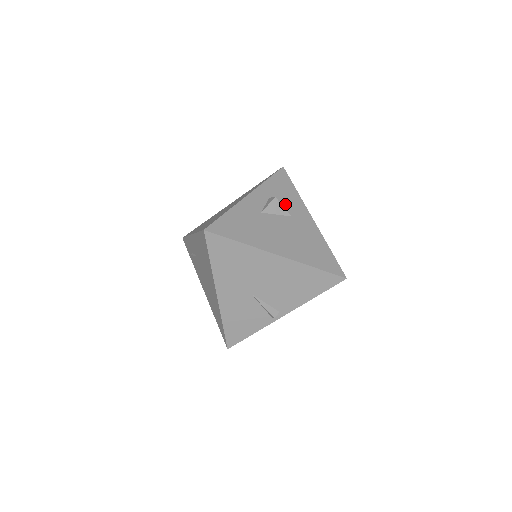
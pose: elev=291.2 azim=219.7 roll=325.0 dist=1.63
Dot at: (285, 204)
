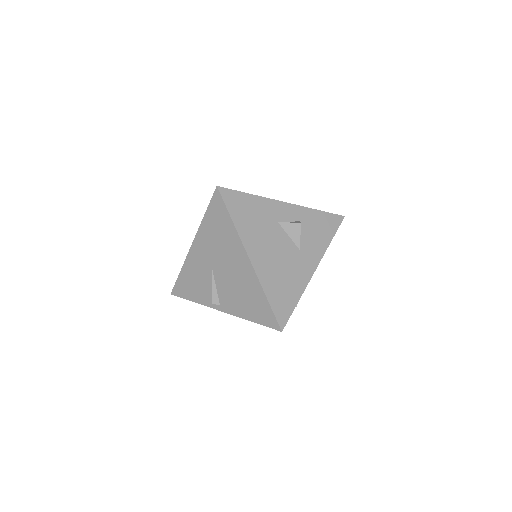
Dot at: (307, 238)
